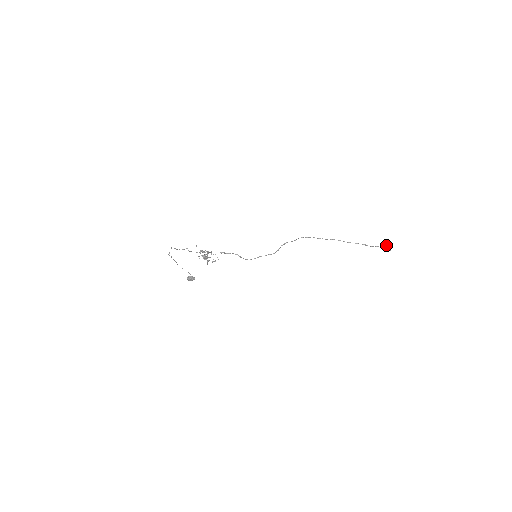
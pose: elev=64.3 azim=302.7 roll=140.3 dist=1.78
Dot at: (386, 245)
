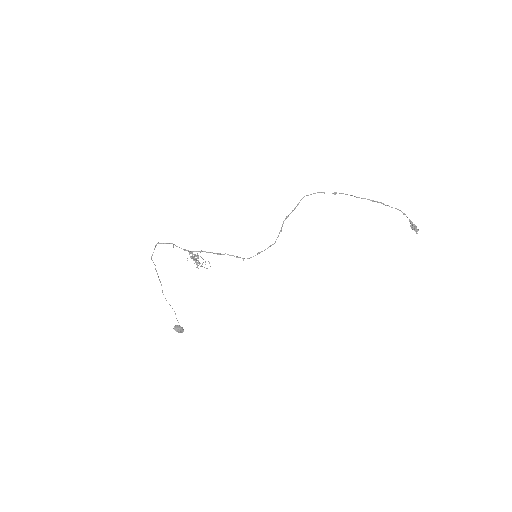
Dot at: (410, 220)
